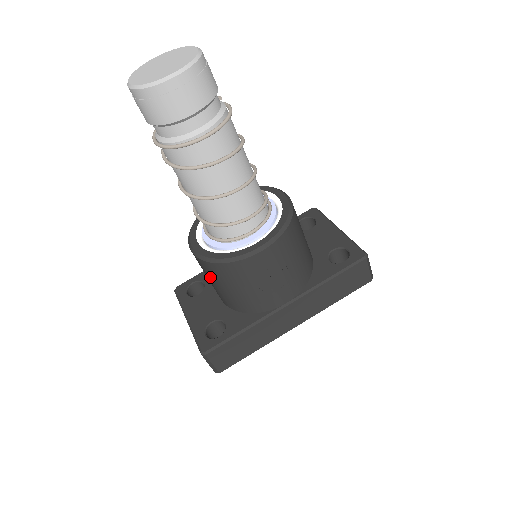
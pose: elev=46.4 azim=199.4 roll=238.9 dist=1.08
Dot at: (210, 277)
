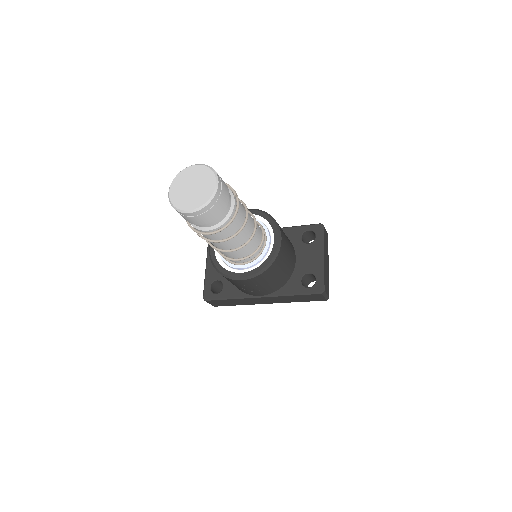
Dot at: occluded
